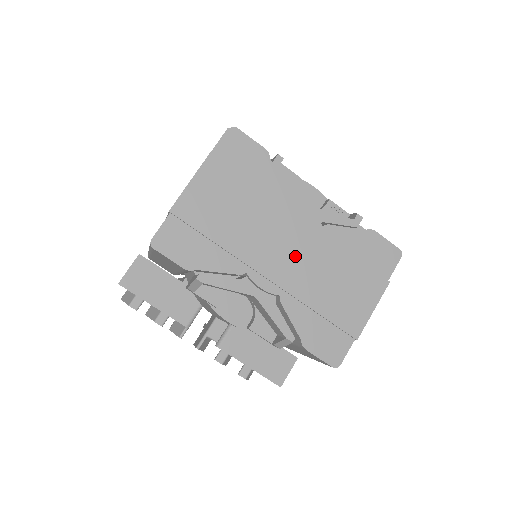
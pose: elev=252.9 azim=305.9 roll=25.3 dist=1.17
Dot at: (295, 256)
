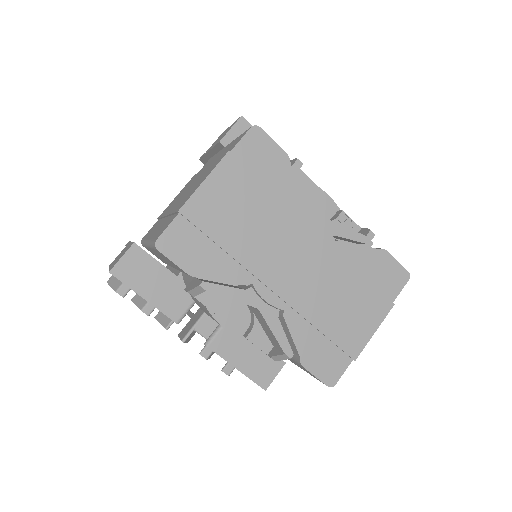
Dot at: (304, 270)
